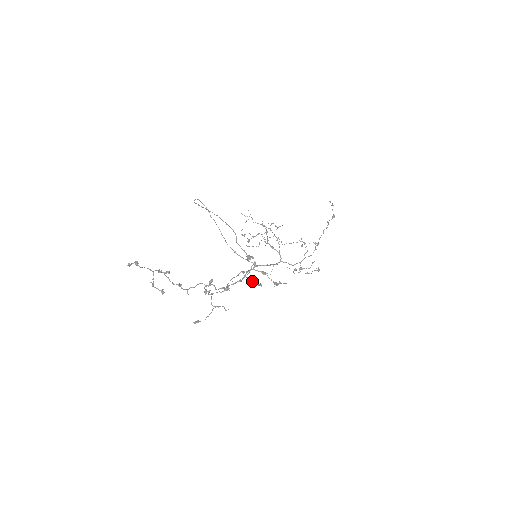
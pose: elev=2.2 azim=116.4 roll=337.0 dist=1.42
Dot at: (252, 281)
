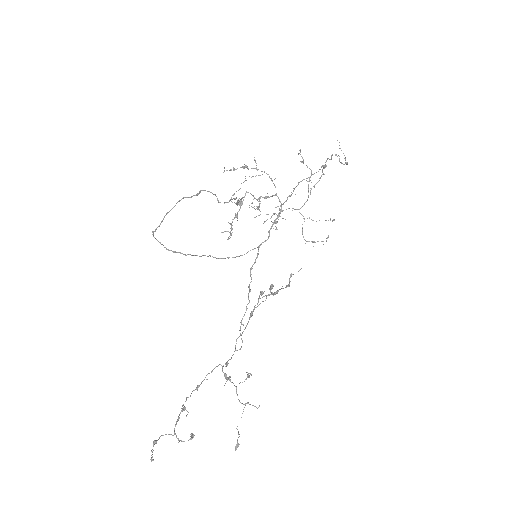
Dot at: (263, 301)
